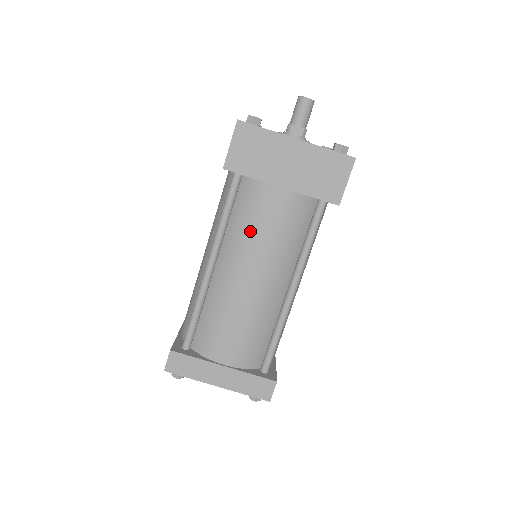
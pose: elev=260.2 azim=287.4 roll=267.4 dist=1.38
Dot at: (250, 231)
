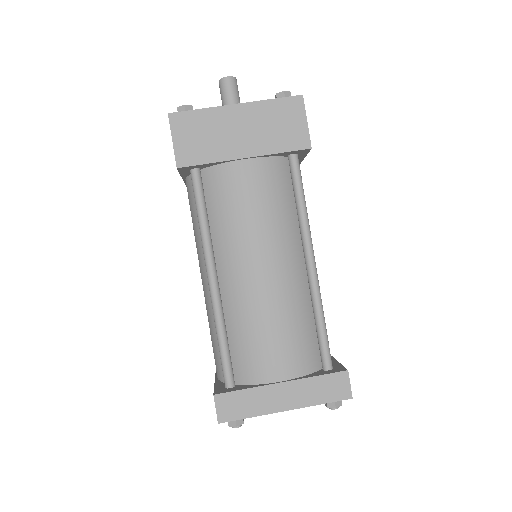
Dot at: (236, 219)
